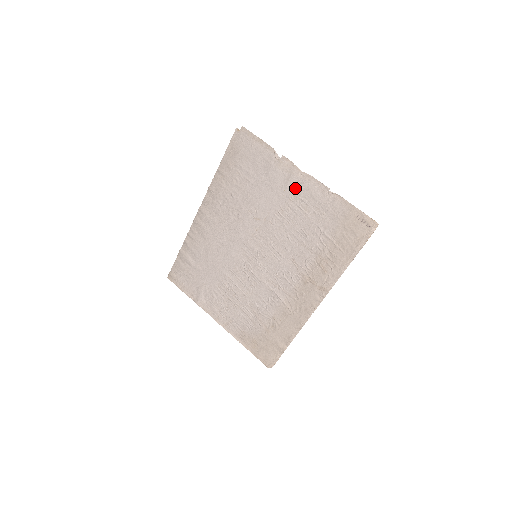
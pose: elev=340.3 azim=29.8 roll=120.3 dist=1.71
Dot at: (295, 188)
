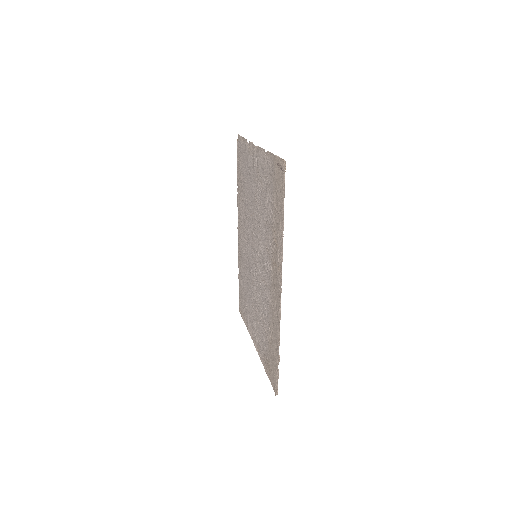
Dot at: (256, 167)
